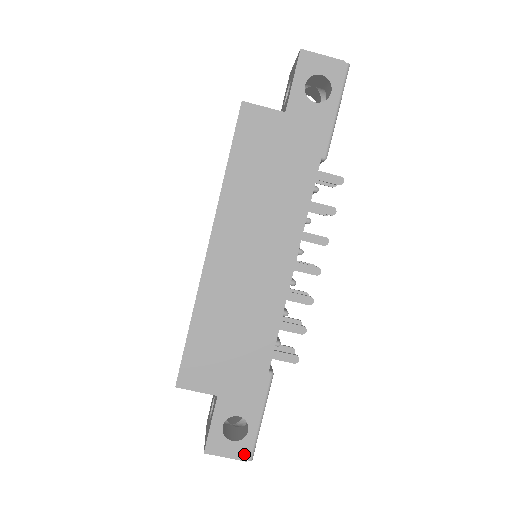
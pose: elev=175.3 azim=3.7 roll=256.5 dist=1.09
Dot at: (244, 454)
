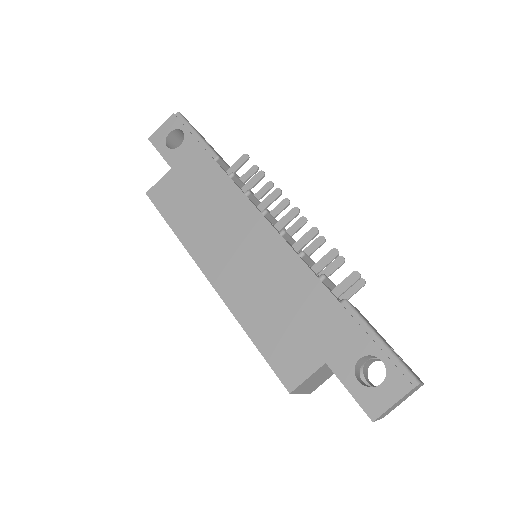
Dot at: (404, 384)
